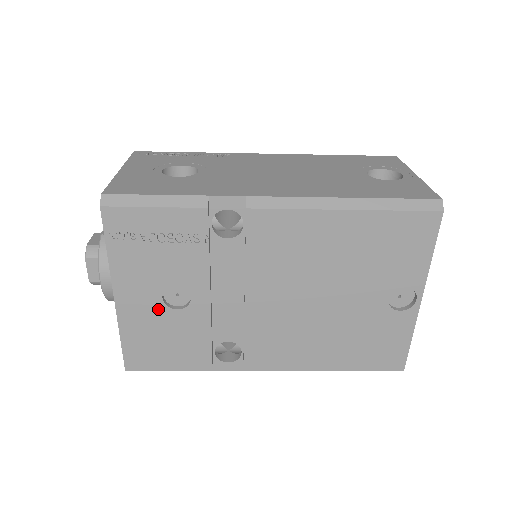
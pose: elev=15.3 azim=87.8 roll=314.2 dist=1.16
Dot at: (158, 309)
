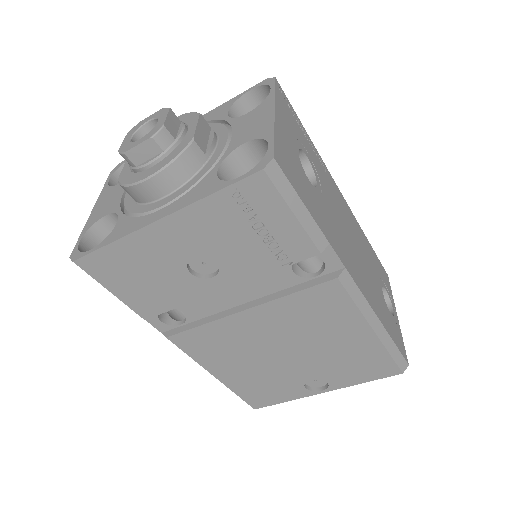
Dot at: (177, 259)
